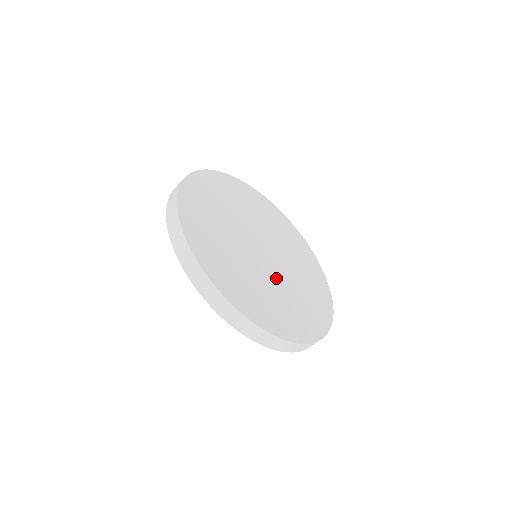
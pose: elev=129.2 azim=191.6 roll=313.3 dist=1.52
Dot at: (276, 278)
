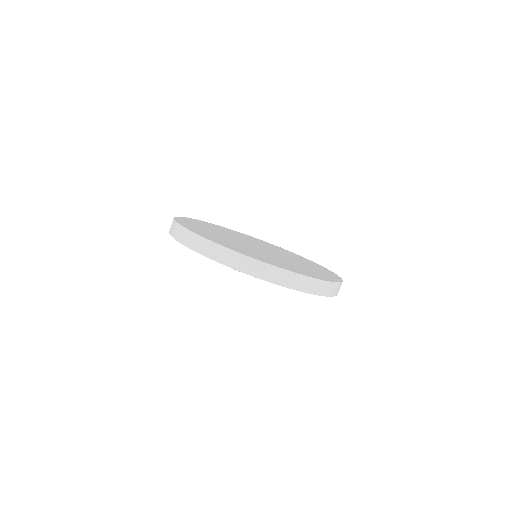
Dot at: (259, 251)
